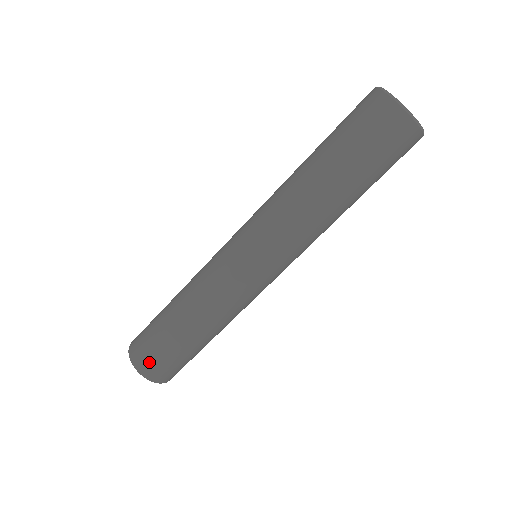
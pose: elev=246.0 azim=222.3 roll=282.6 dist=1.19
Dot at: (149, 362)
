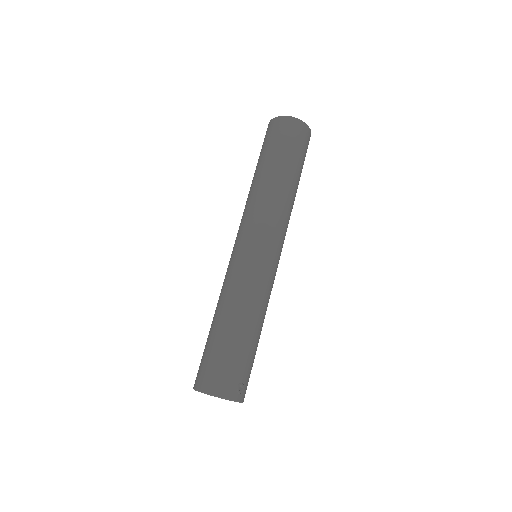
Dot at: (204, 374)
